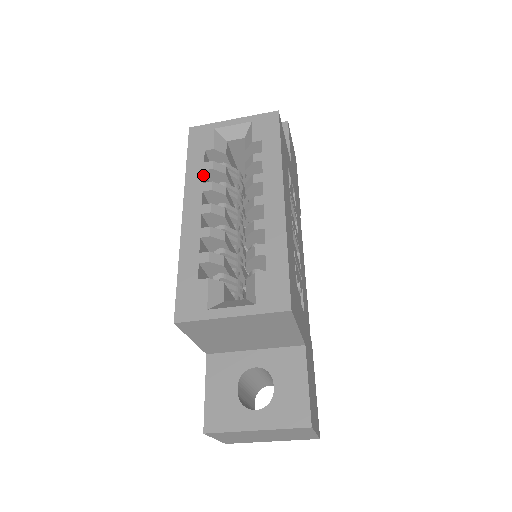
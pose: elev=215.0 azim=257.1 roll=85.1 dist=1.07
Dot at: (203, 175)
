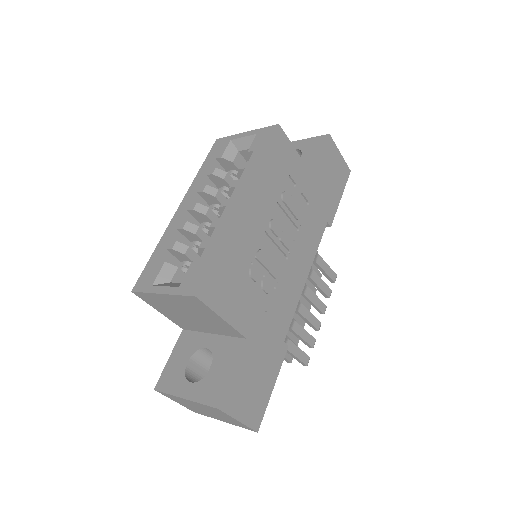
Dot at: (204, 179)
